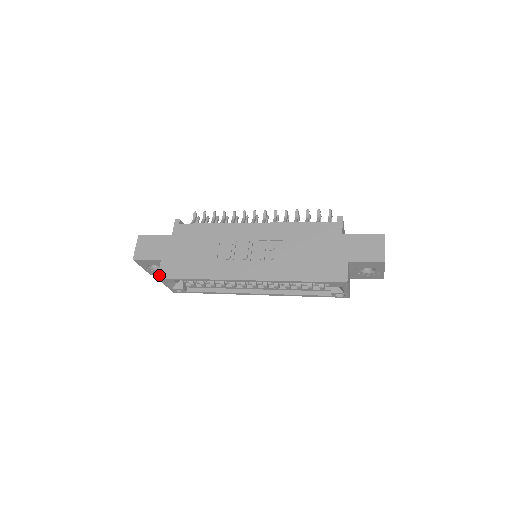
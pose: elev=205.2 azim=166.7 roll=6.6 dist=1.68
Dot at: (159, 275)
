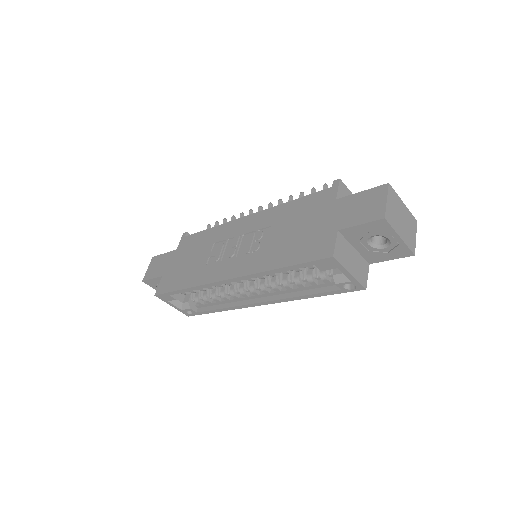
Dot at: (157, 292)
